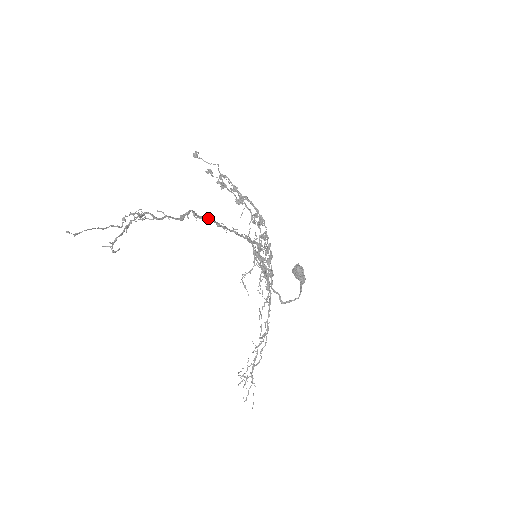
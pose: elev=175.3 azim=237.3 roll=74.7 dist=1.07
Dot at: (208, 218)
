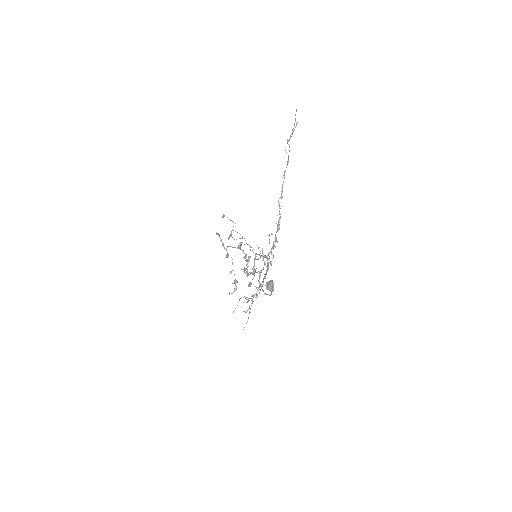
Dot at: (283, 182)
